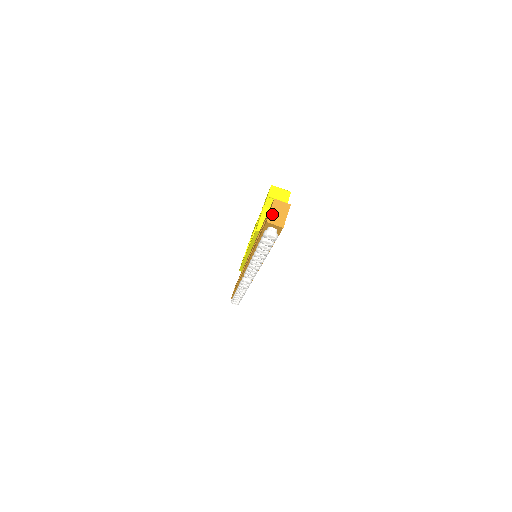
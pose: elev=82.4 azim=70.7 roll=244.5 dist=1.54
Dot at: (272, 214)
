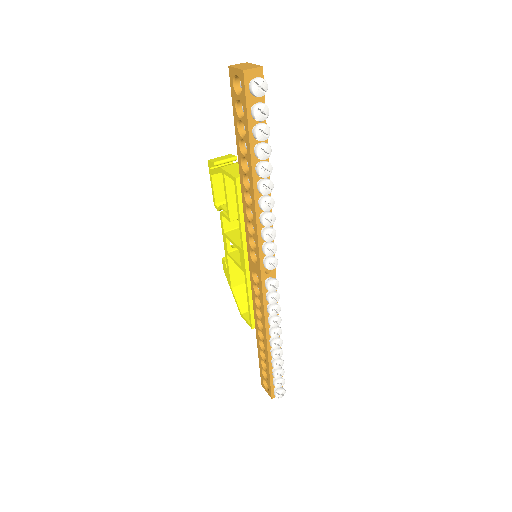
Dot at: (241, 68)
